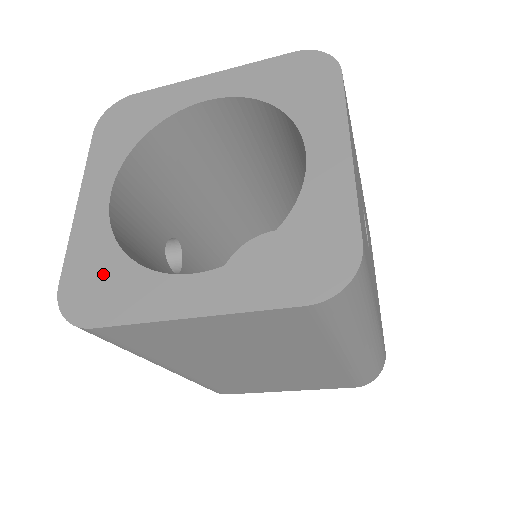
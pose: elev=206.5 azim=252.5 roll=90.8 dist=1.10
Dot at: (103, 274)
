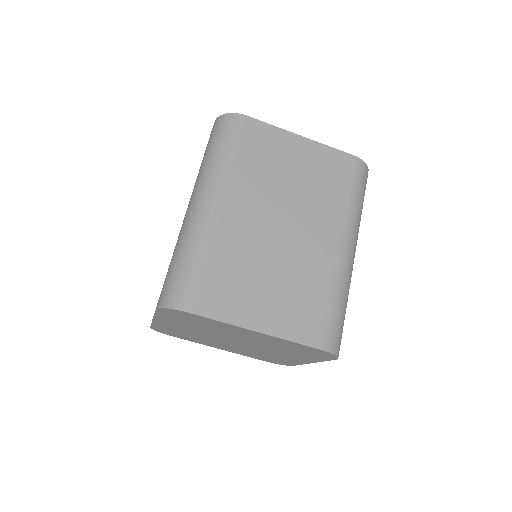
Dot at: occluded
